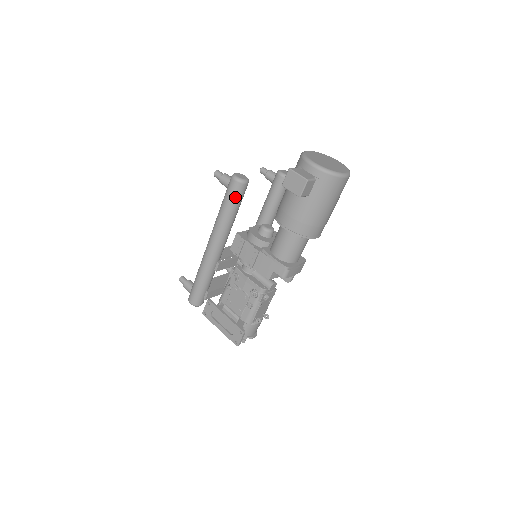
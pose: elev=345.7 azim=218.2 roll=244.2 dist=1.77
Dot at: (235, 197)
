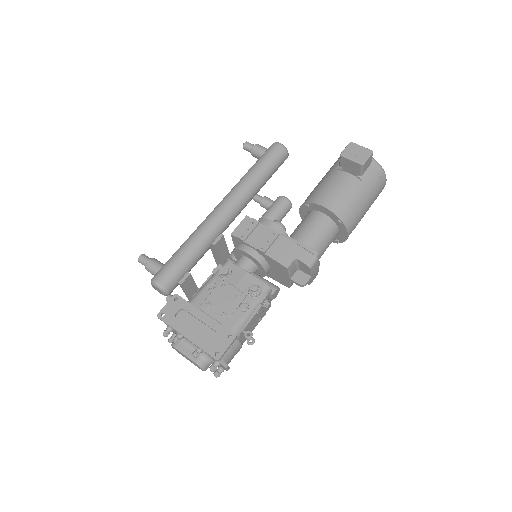
Dot at: (274, 161)
